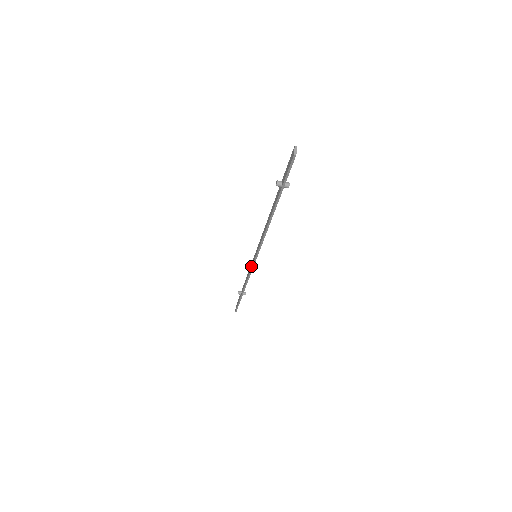
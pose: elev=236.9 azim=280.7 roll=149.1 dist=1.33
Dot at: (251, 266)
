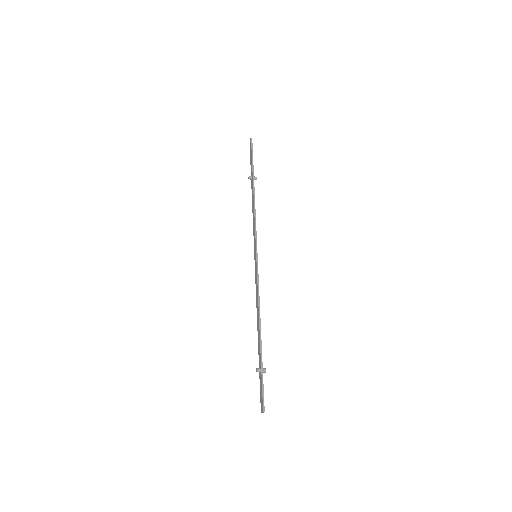
Dot at: (254, 238)
